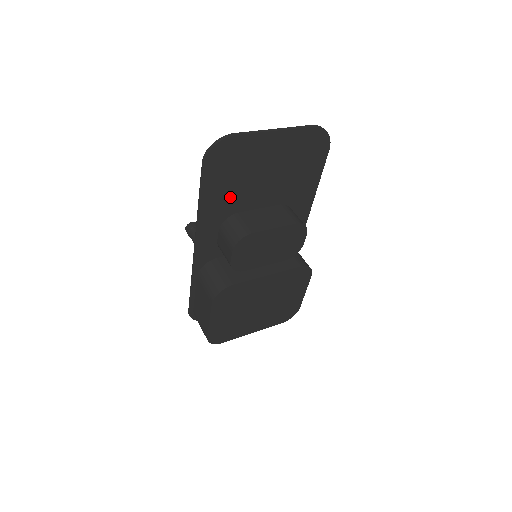
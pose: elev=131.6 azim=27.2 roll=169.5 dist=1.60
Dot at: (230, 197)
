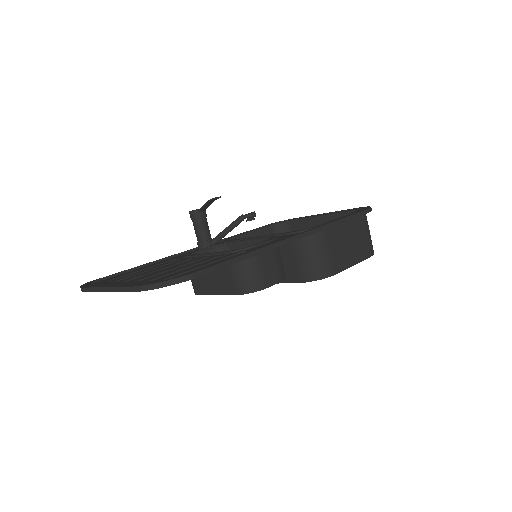
Dot at: (161, 266)
